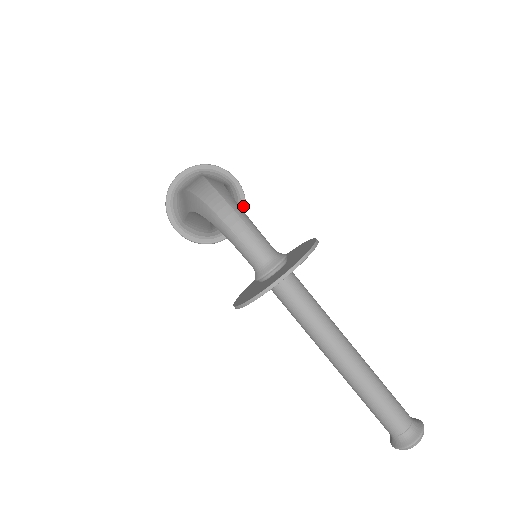
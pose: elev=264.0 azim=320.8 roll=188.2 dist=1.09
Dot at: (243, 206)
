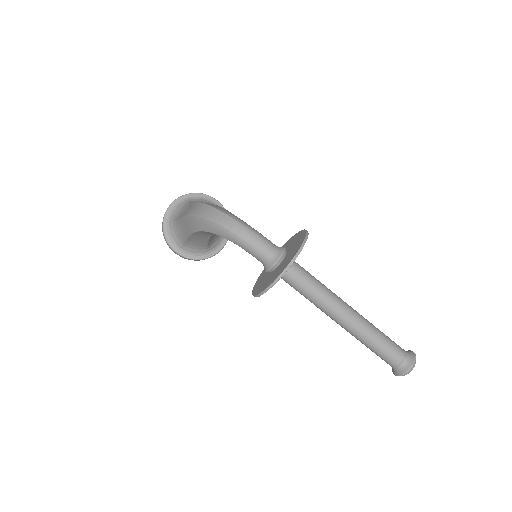
Dot at: occluded
